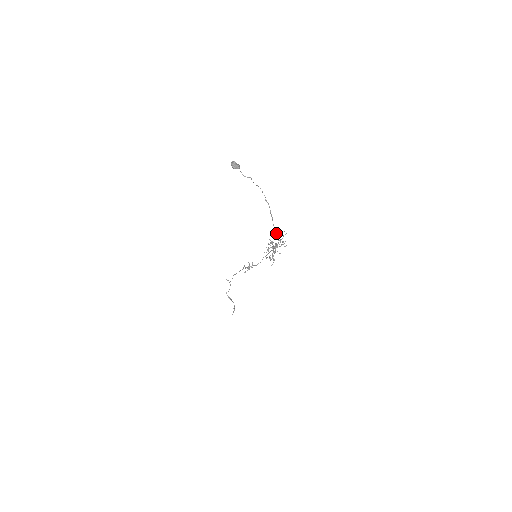
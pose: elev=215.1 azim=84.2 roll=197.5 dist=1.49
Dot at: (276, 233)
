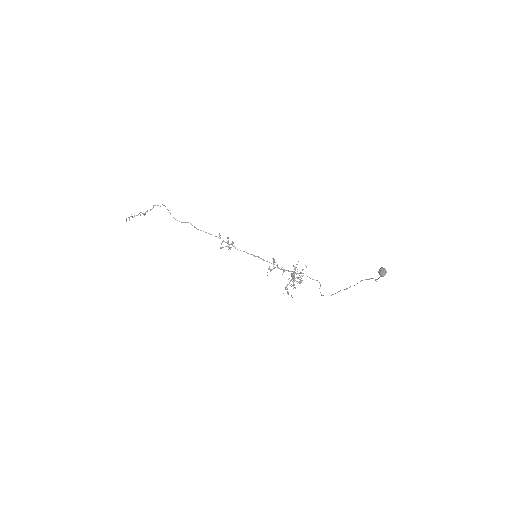
Dot at: occluded
